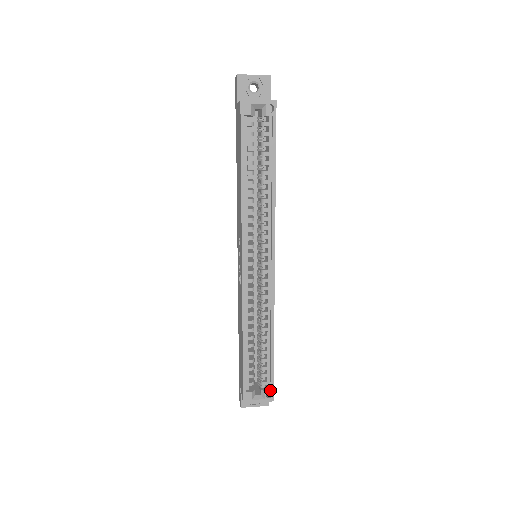
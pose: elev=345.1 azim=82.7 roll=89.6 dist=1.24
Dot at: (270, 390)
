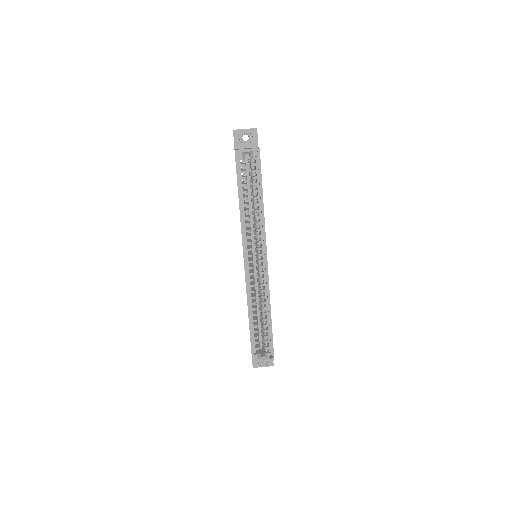
Dot at: (271, 353)
